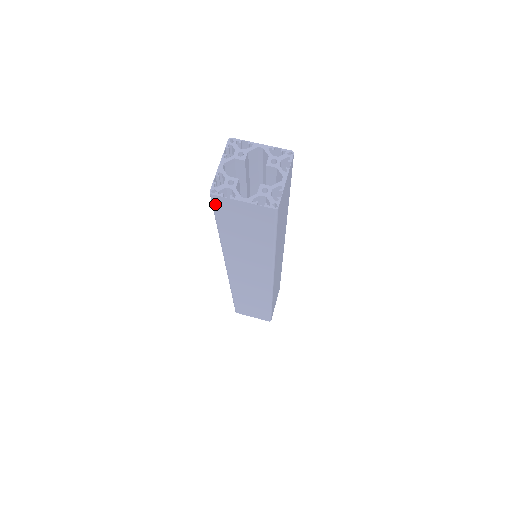
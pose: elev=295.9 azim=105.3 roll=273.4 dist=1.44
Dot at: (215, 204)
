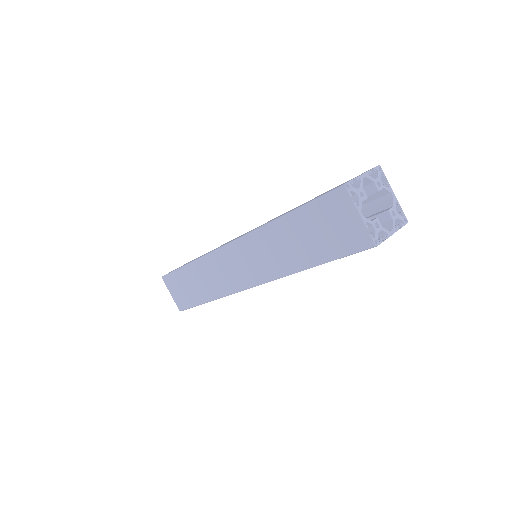
Dot at: (332, 195)
